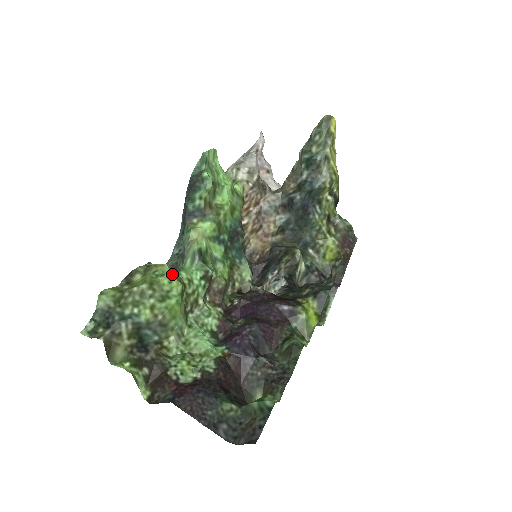
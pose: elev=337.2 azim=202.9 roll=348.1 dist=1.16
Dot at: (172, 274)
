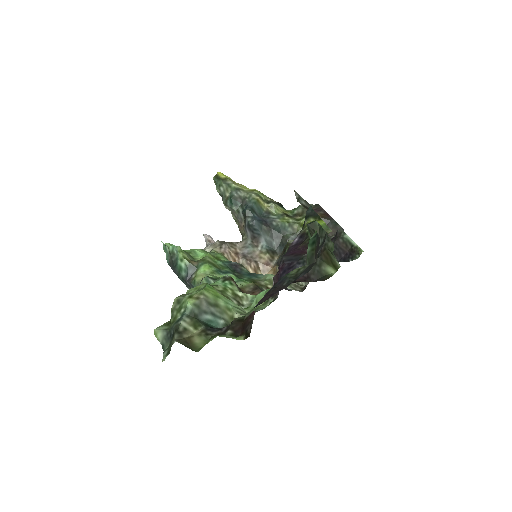
Dot at: occluded
